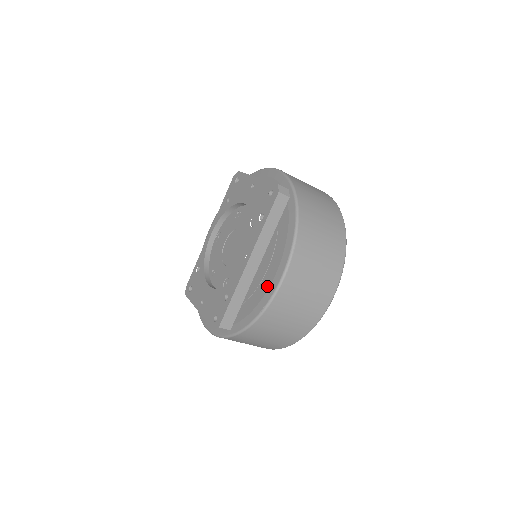
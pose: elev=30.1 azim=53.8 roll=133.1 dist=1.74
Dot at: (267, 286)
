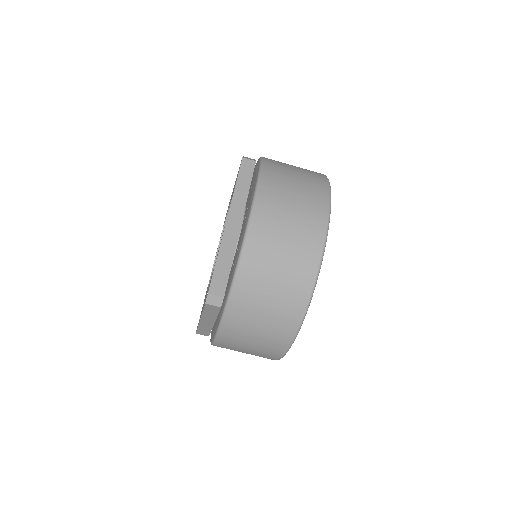
Dot at: (245, 222)
